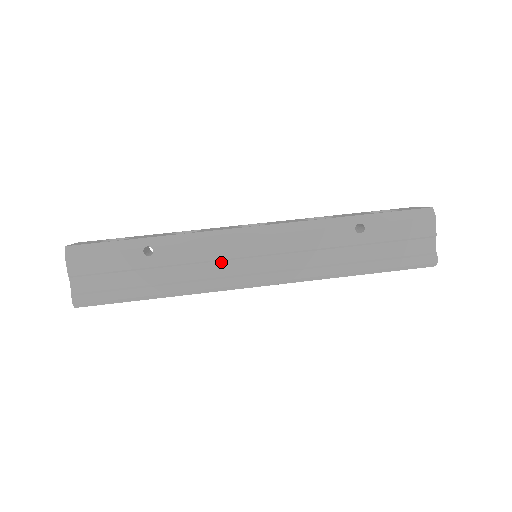
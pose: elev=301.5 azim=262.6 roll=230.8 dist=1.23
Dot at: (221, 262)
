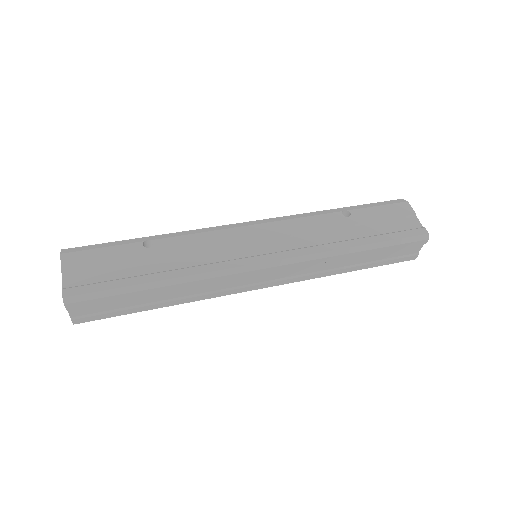
Dot at: (222, 249)
